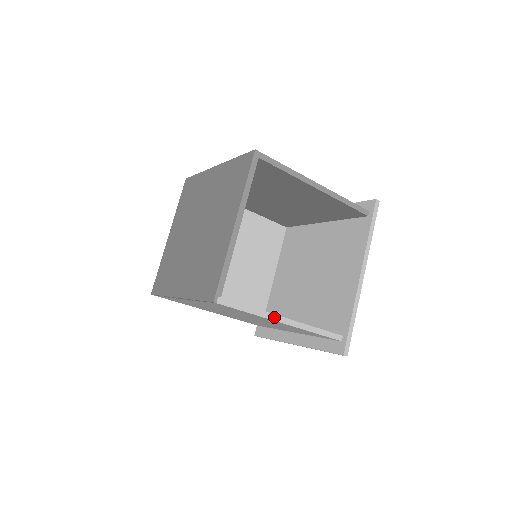
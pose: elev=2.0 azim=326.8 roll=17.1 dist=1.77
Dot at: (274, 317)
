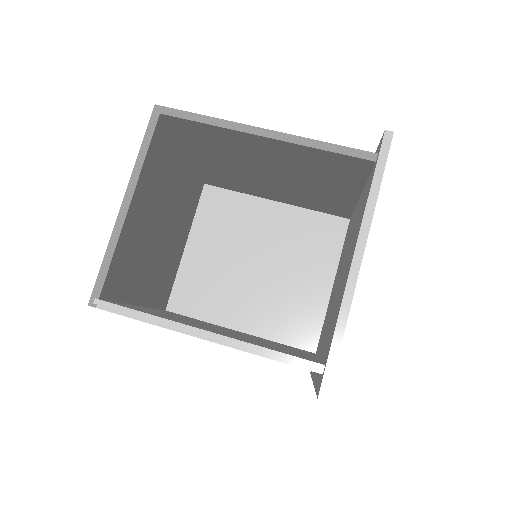
Dot at: (183, 328)
